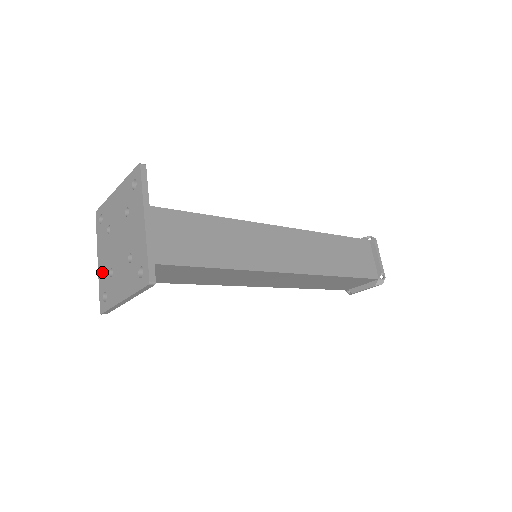
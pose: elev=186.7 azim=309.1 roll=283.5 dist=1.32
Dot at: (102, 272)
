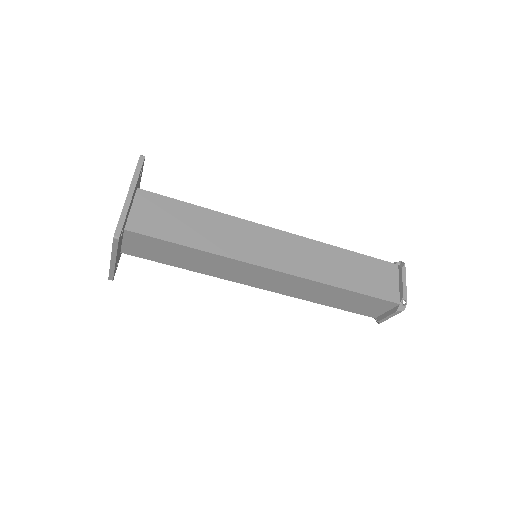
Dot at: occluded
